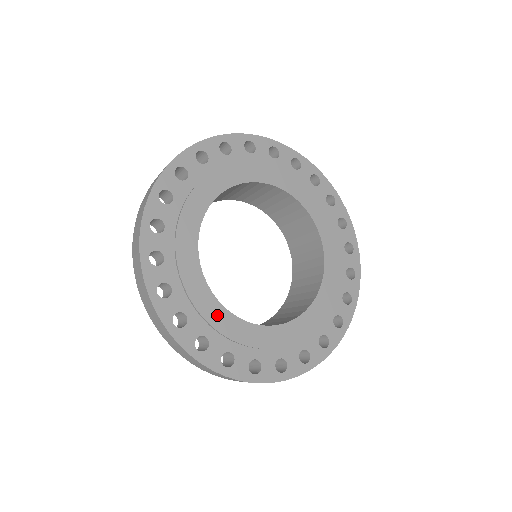
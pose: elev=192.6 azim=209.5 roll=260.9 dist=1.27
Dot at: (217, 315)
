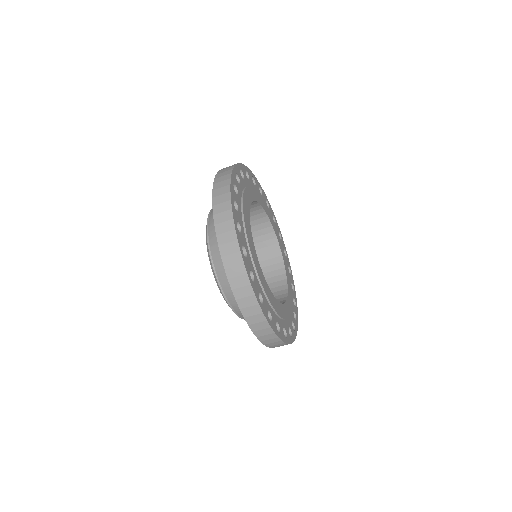
Dot at: (246, 204)
